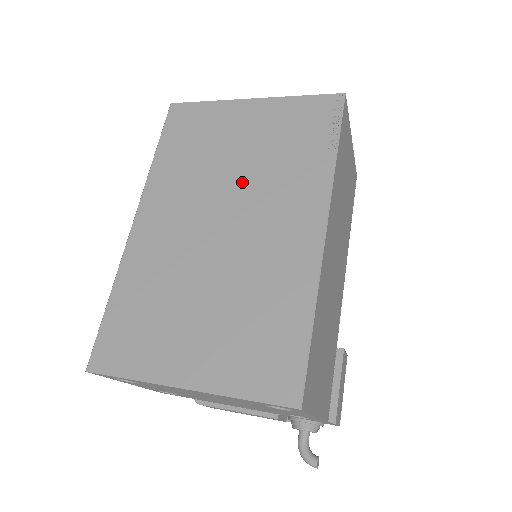
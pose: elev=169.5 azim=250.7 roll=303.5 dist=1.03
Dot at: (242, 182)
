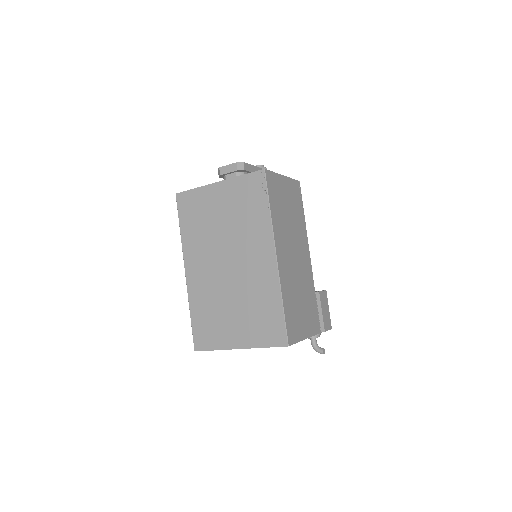
Dot at: (229, 238)
